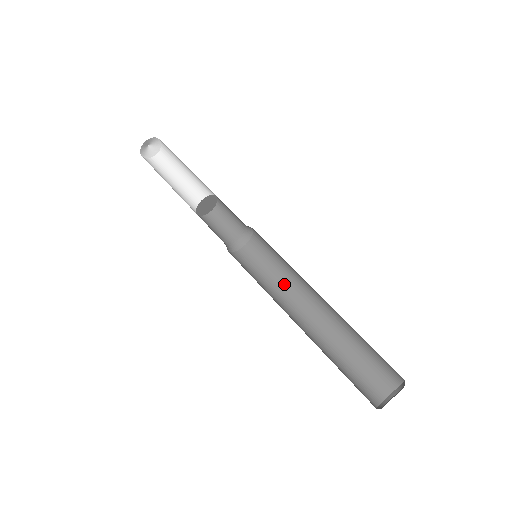
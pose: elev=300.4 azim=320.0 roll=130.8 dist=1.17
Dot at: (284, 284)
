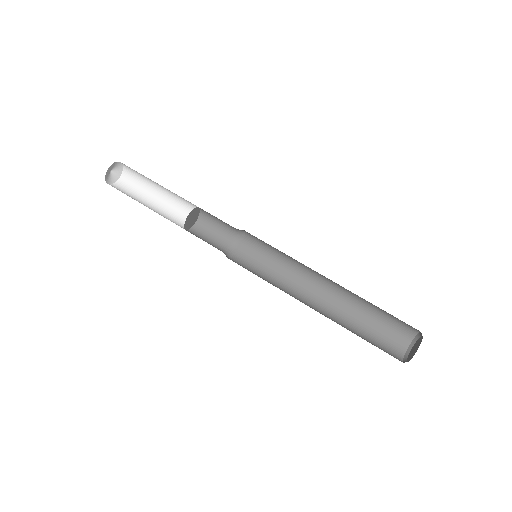
Dot at: (290, 270)
